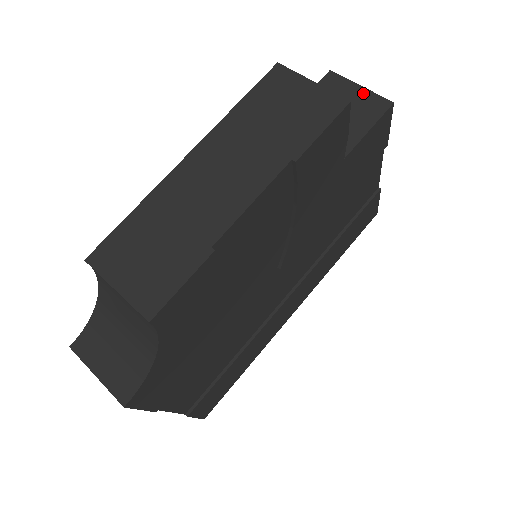
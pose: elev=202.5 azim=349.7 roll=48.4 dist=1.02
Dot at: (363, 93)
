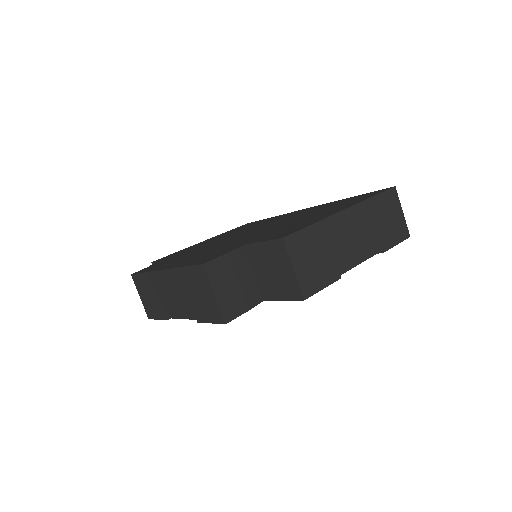
Dot at: (292, 276)
